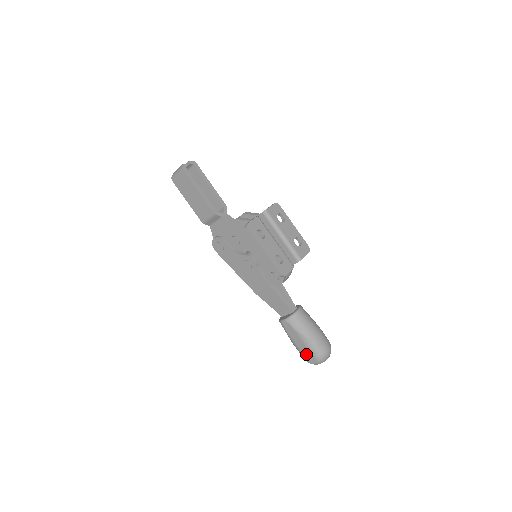
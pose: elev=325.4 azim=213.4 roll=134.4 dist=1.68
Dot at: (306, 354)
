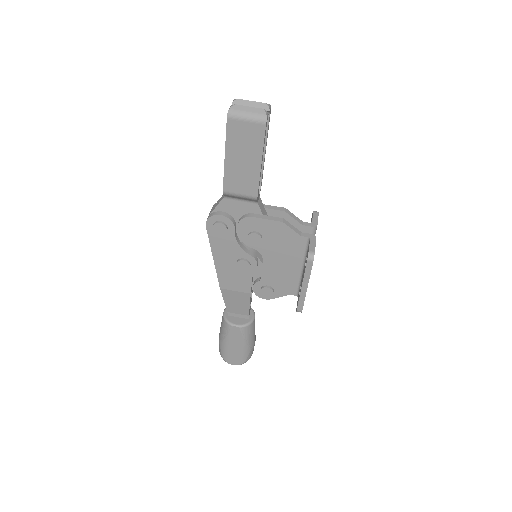
Dot at: (232, 356)
